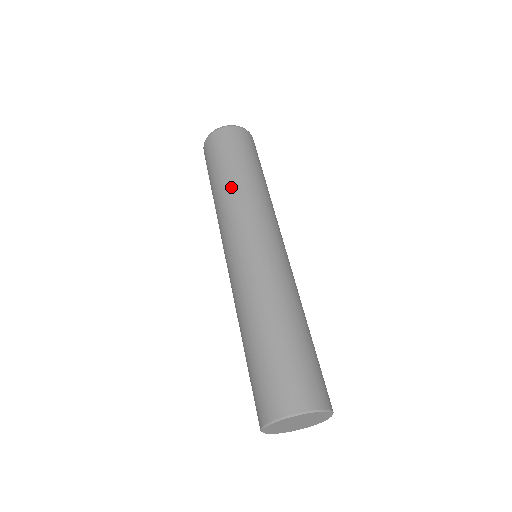
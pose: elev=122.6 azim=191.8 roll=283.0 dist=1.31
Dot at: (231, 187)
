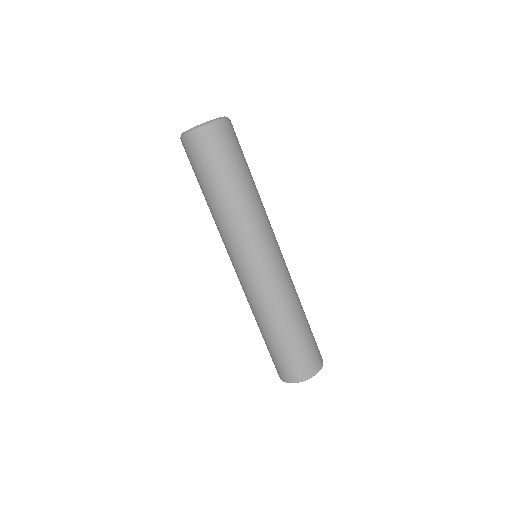
Dot at: (237, 205)
